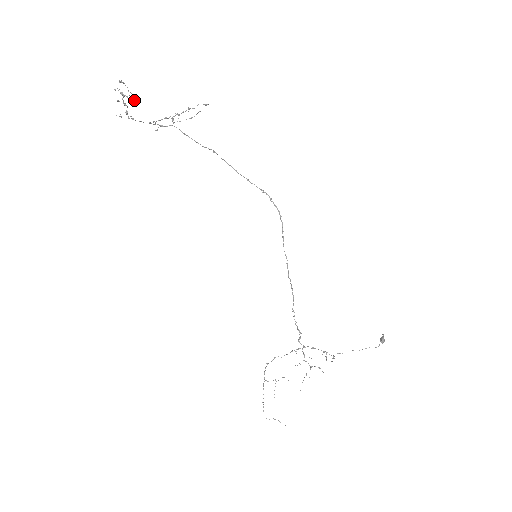
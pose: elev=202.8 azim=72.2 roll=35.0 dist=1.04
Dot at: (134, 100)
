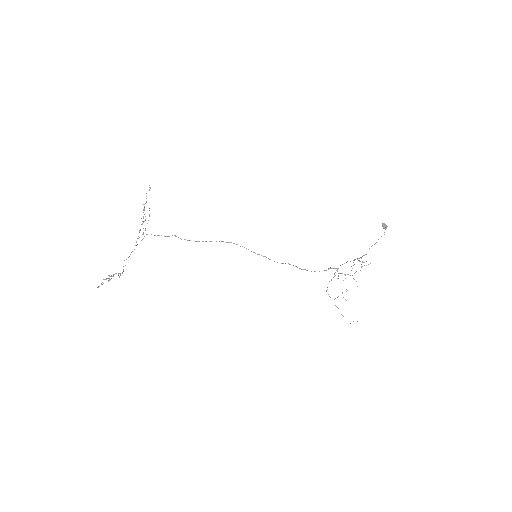
Dot at: occluded
